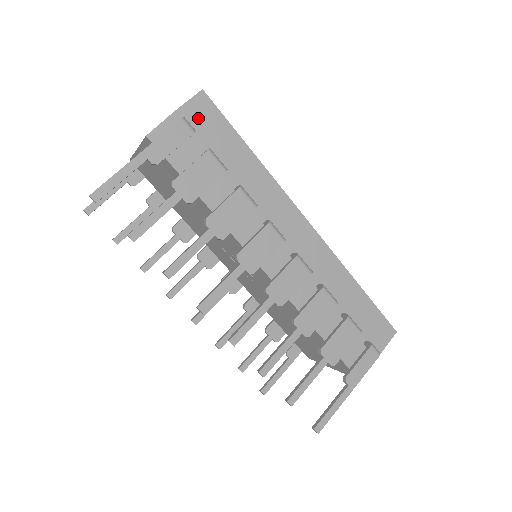
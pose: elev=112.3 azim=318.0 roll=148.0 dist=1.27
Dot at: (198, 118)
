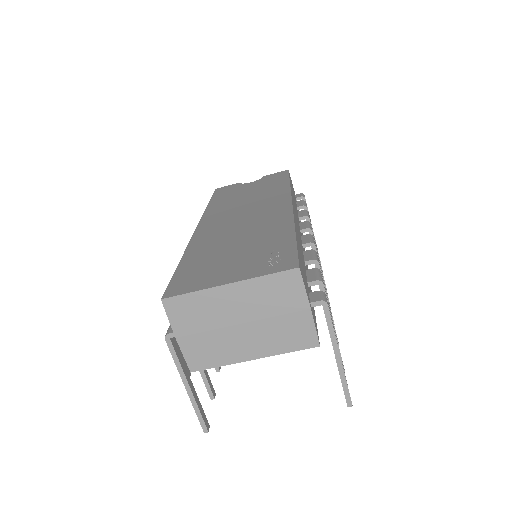
Dot at: (305, 283)
